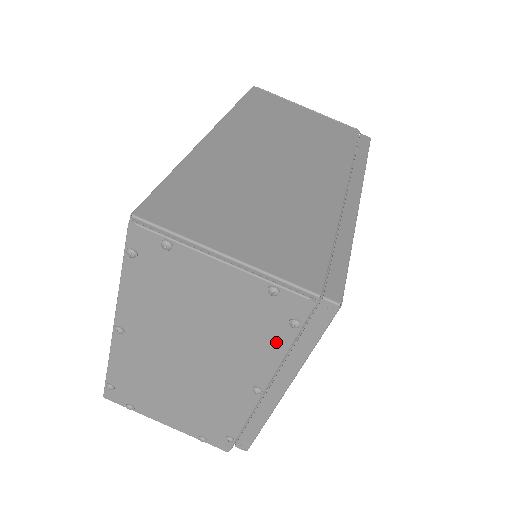
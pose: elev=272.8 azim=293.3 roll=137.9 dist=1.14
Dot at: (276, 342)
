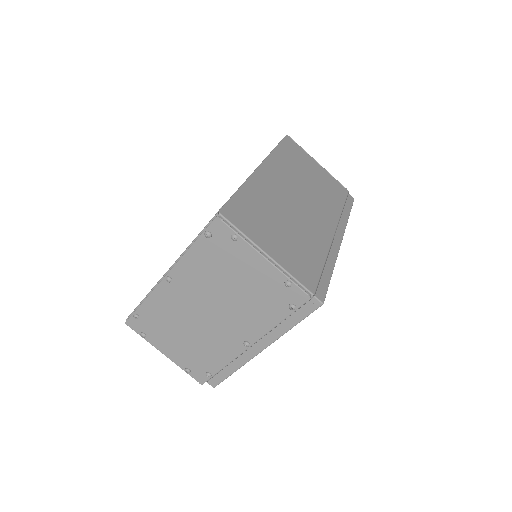
Dot at: (275, 315)
